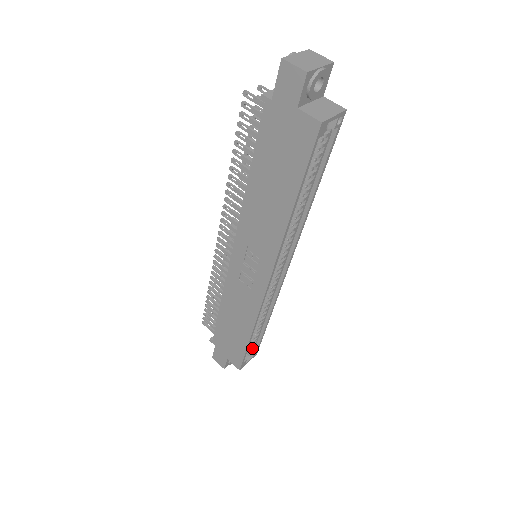
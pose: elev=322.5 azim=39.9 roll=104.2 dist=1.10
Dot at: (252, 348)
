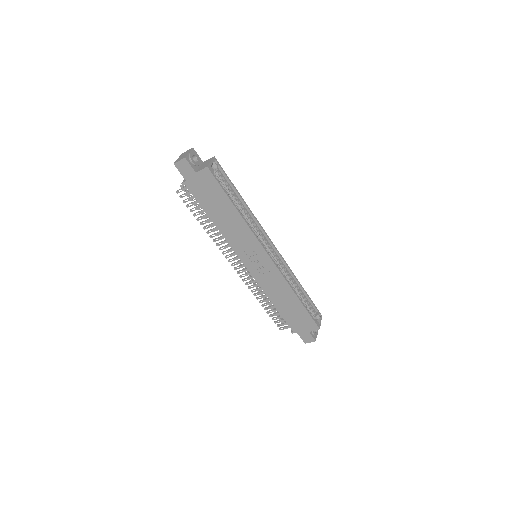
Dot at: (314, 312)
